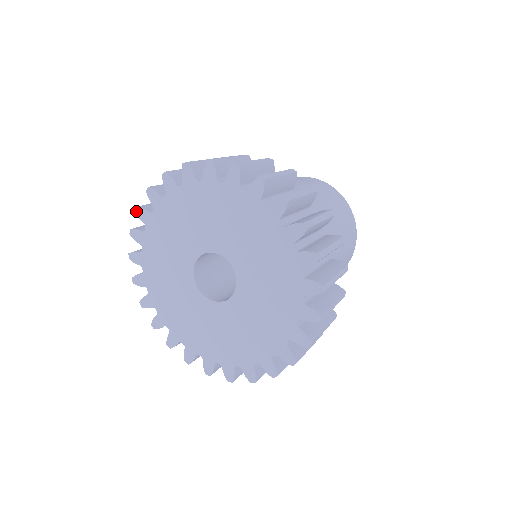
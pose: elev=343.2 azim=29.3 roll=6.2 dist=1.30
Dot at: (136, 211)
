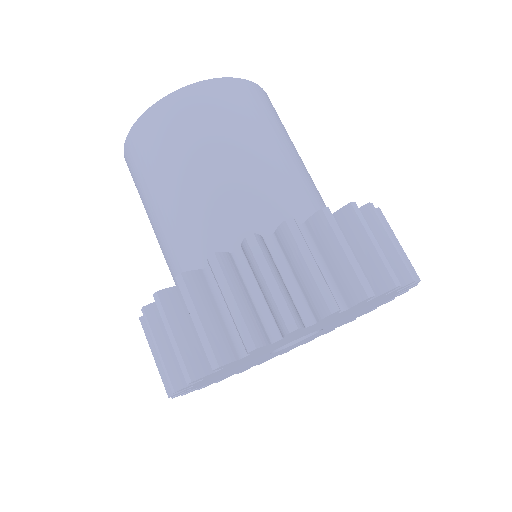
Dot at: occluded
